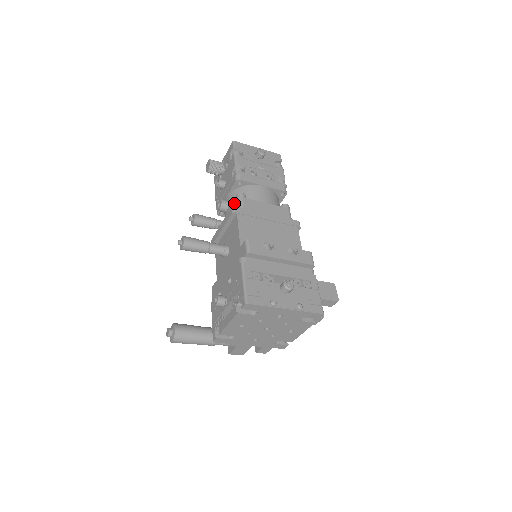
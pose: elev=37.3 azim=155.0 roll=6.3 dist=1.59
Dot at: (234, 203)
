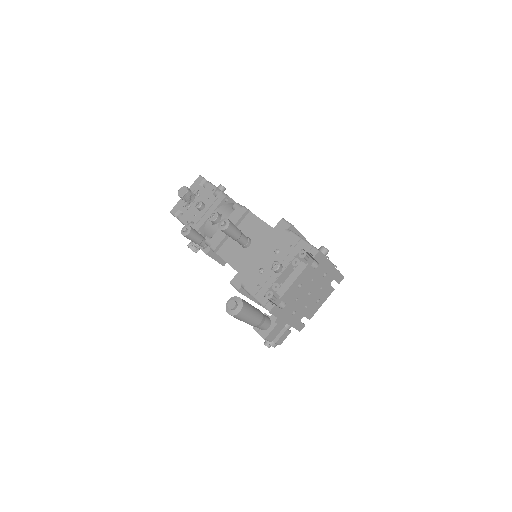
Dot at: occluded
